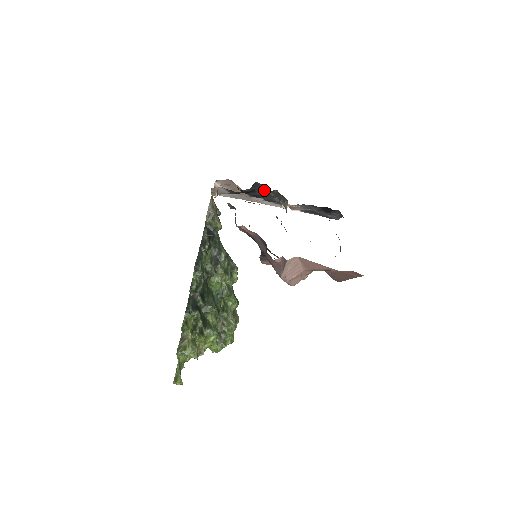
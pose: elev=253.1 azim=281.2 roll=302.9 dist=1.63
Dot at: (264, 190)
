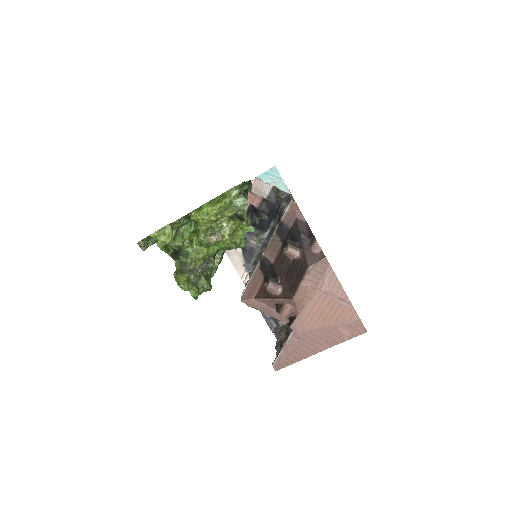
Dot at: (263, 236)
